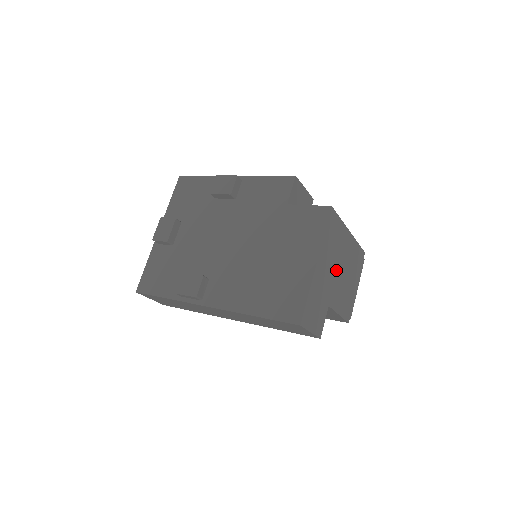
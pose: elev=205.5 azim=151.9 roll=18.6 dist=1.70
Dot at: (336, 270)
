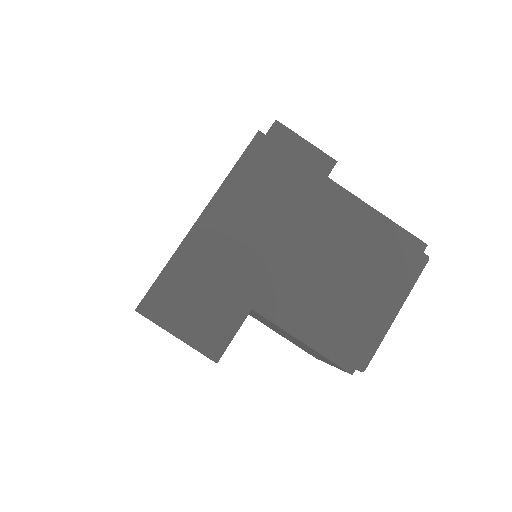
Dot at: (284, 248)
